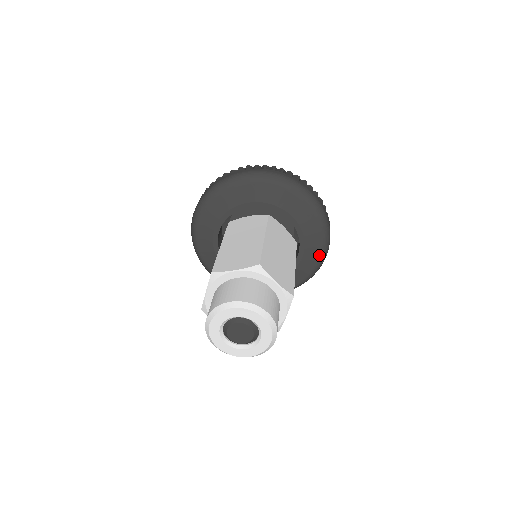
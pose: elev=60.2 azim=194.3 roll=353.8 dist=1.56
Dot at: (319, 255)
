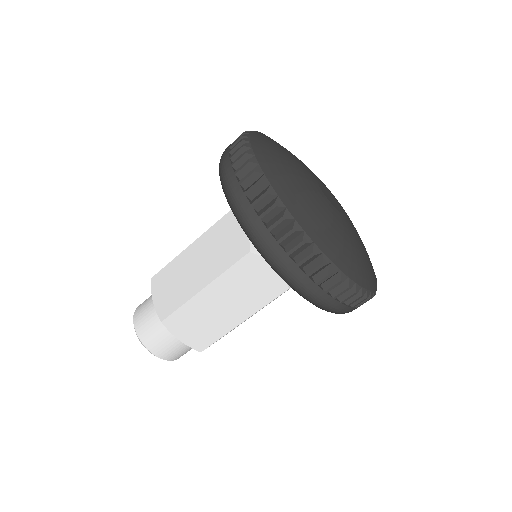
Dot at: occluded
